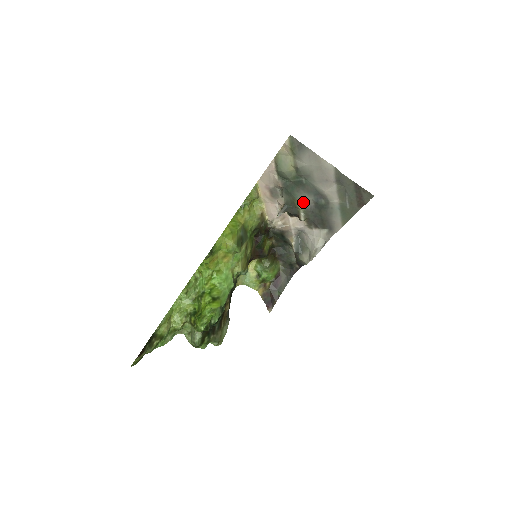
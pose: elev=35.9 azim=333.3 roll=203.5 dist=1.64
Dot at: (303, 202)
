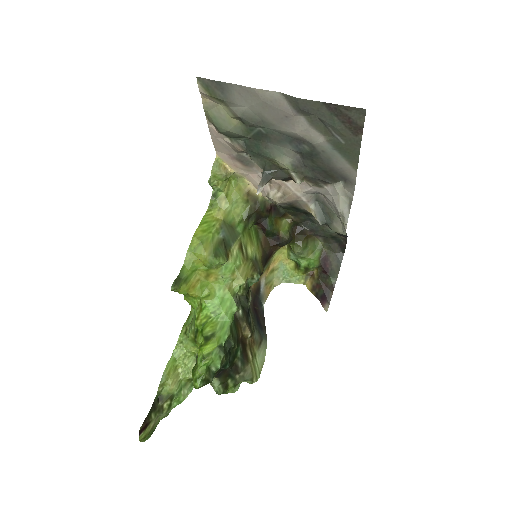
Dot at: (282, 159)
